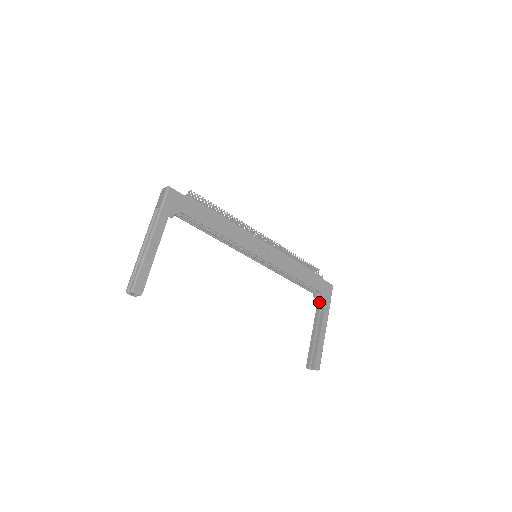
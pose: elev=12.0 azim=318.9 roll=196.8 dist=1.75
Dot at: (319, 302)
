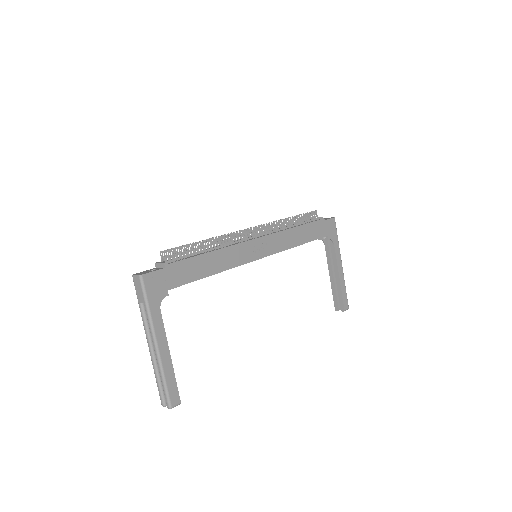
Dot at: (326, 242)
